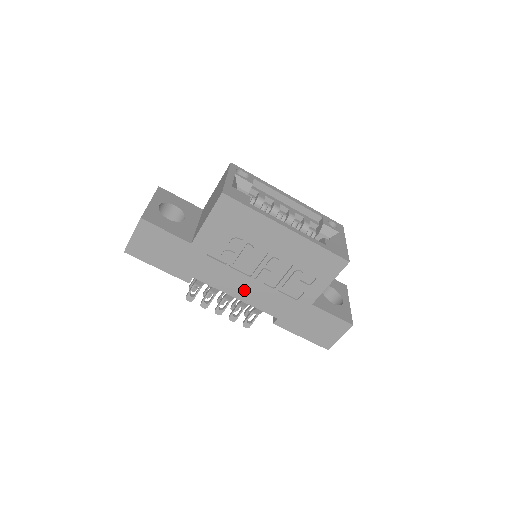
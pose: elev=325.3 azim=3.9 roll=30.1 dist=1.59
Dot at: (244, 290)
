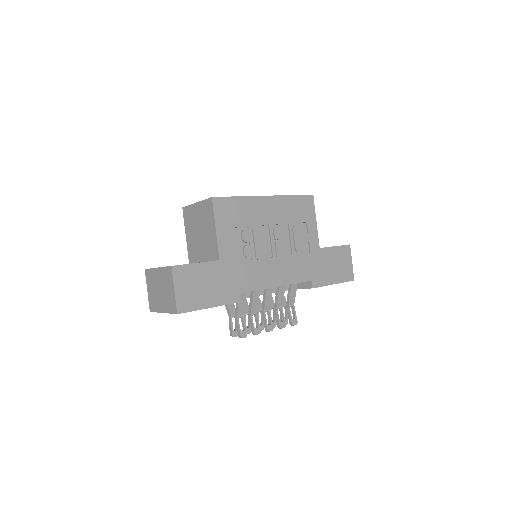
Dot at: (277, 274)
